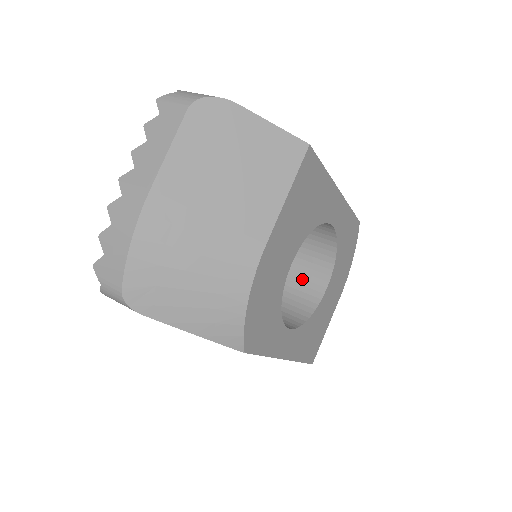
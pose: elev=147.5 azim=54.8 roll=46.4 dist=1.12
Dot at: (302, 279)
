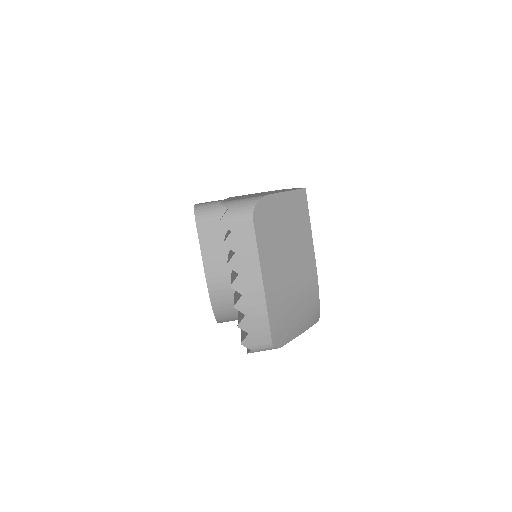
Dot at: occluded
